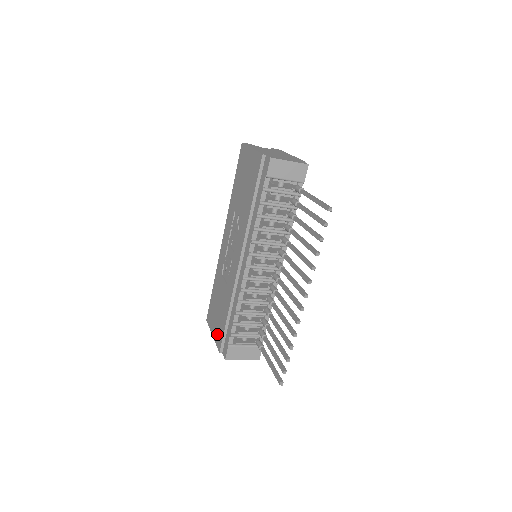
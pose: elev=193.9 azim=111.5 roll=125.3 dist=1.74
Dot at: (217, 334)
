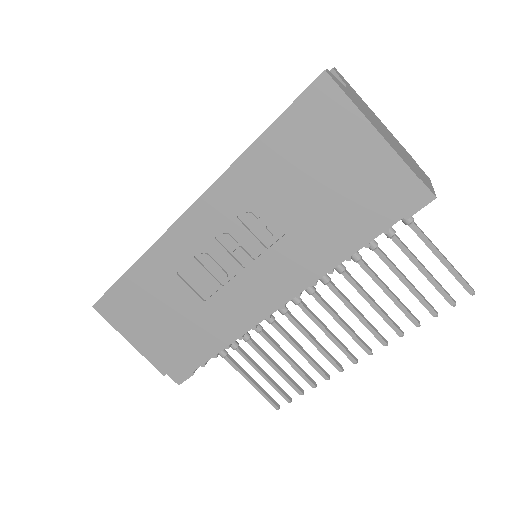
Dot at: (154, 350)
